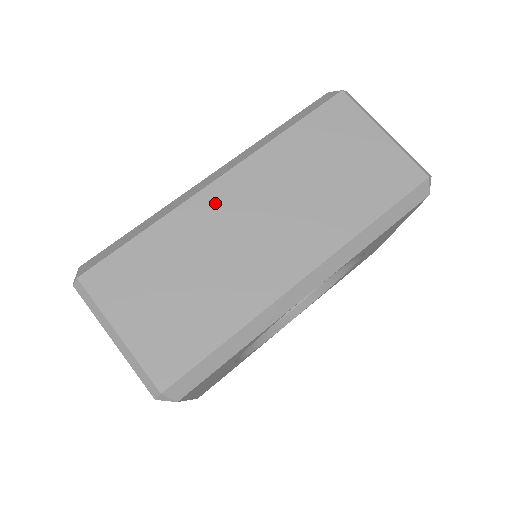
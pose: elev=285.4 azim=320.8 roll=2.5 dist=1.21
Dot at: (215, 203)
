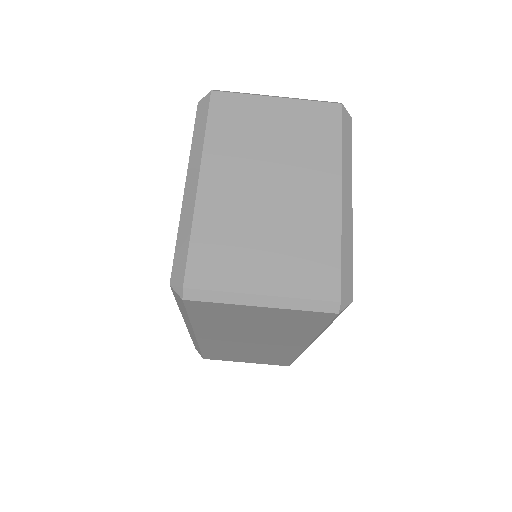
Dot at: (213, 343)
